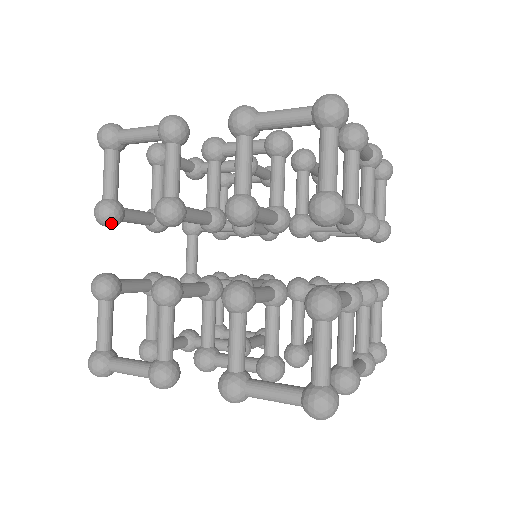
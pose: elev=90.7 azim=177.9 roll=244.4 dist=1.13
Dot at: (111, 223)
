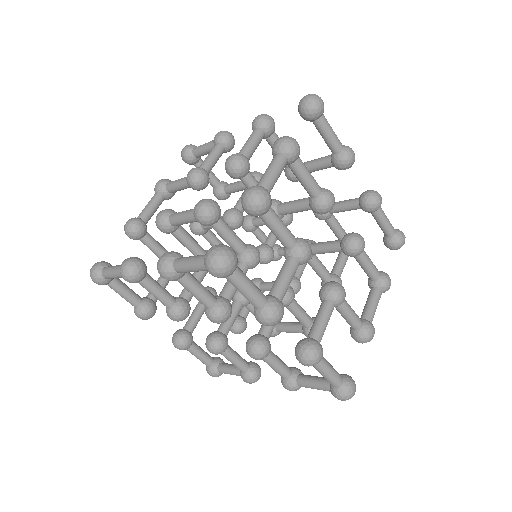
Dot at: occluded
